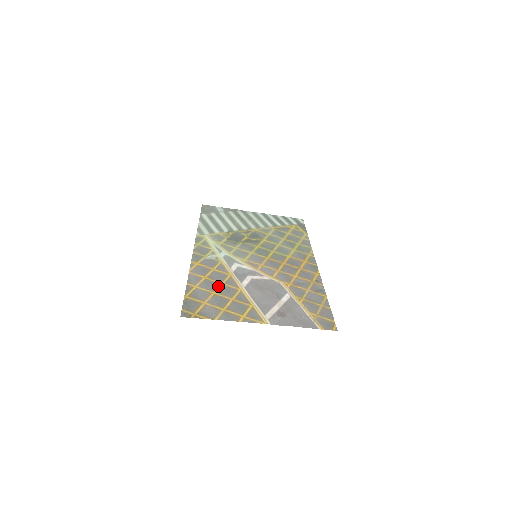
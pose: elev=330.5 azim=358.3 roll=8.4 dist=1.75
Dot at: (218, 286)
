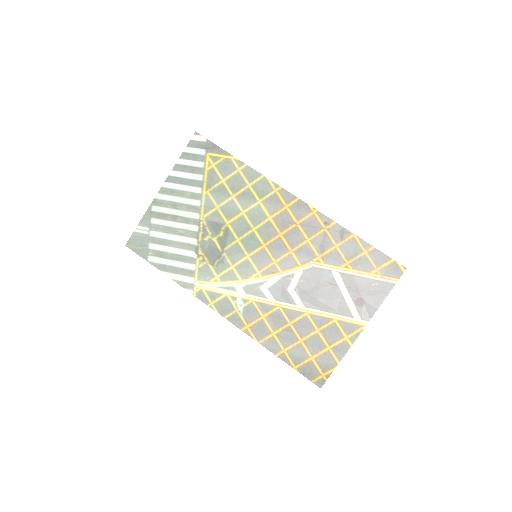
Dot at: (293, 331)
